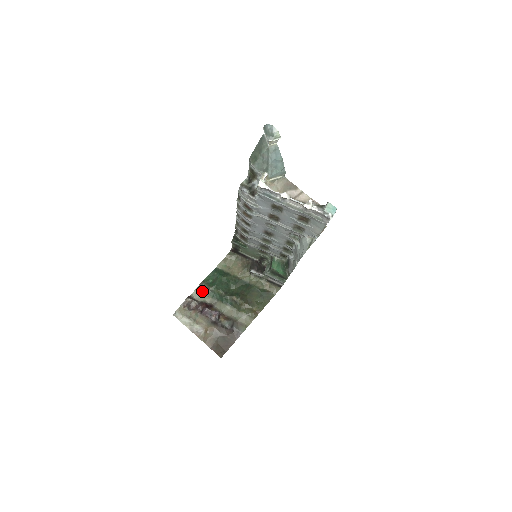
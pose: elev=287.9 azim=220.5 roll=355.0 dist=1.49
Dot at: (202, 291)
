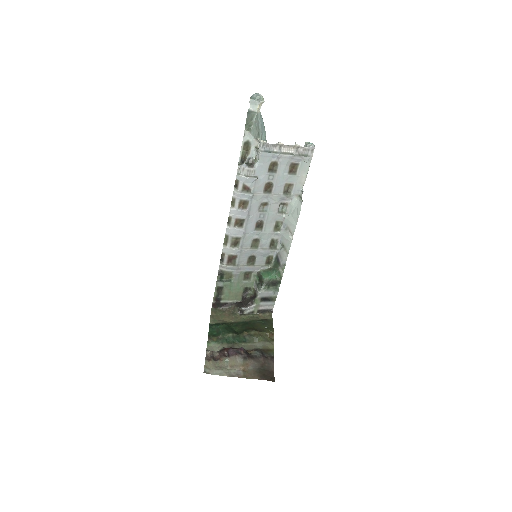
Dot at: (214, 343)
